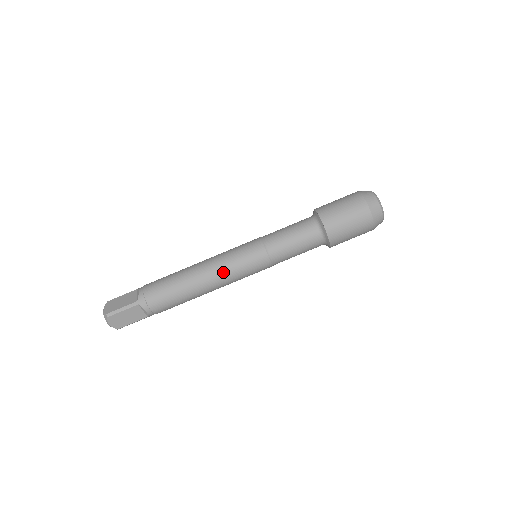
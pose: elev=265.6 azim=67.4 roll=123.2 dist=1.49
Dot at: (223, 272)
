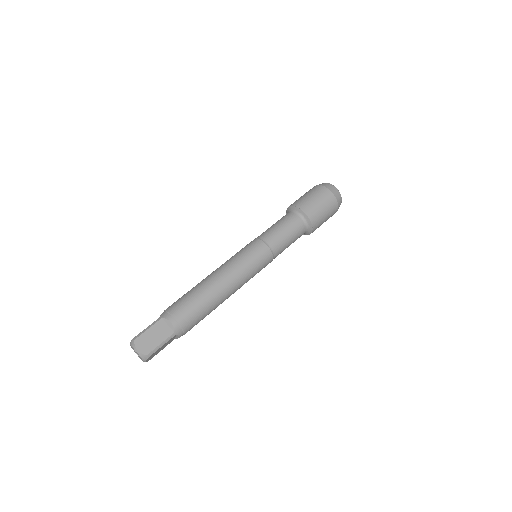
Dot at: (230, 265)
